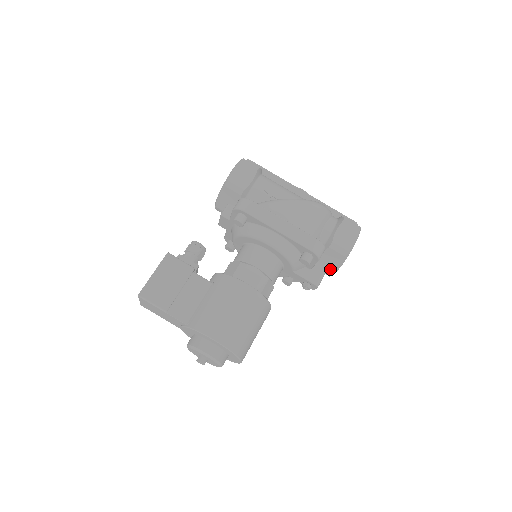
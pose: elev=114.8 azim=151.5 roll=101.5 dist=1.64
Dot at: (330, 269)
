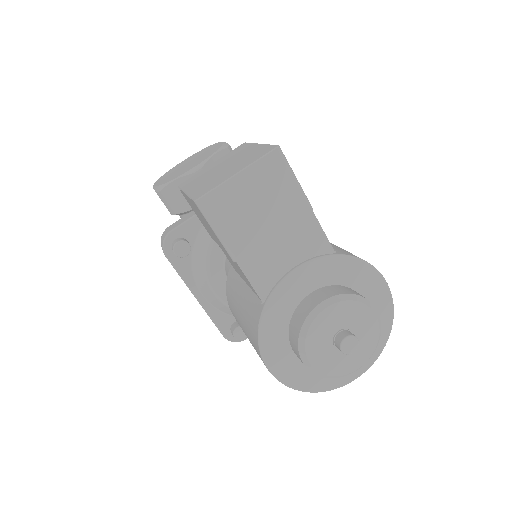
Dot at: occluded
